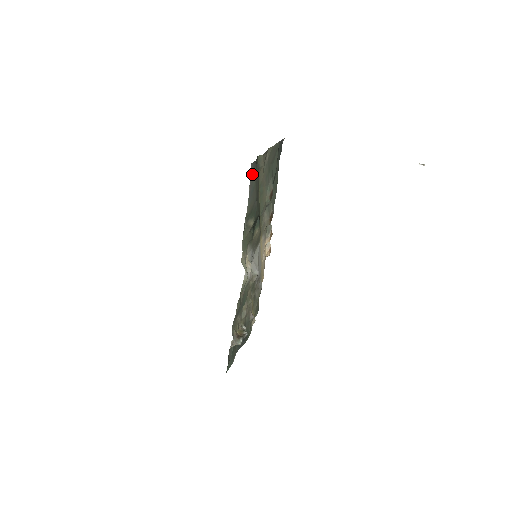
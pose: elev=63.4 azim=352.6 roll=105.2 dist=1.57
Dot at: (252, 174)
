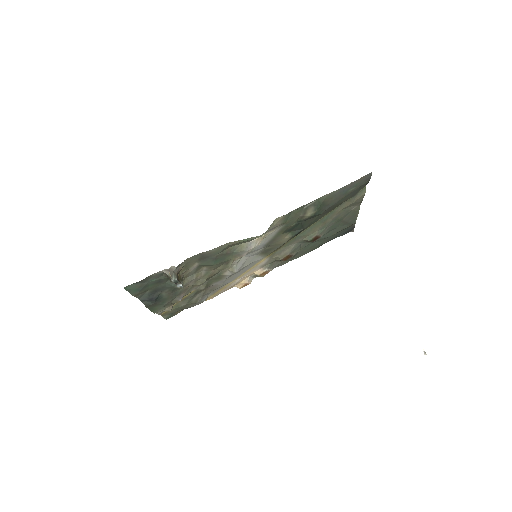
Dot at: (361, 181)
